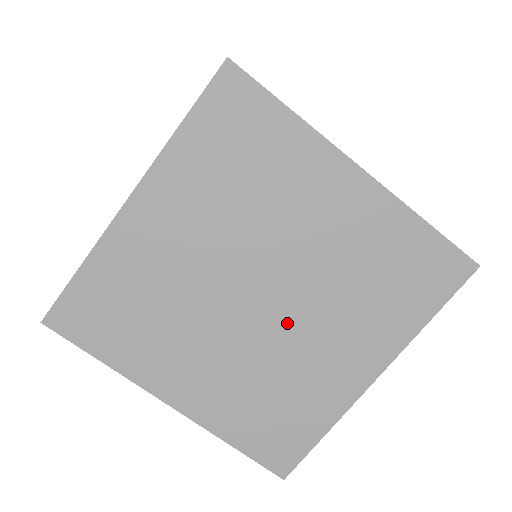
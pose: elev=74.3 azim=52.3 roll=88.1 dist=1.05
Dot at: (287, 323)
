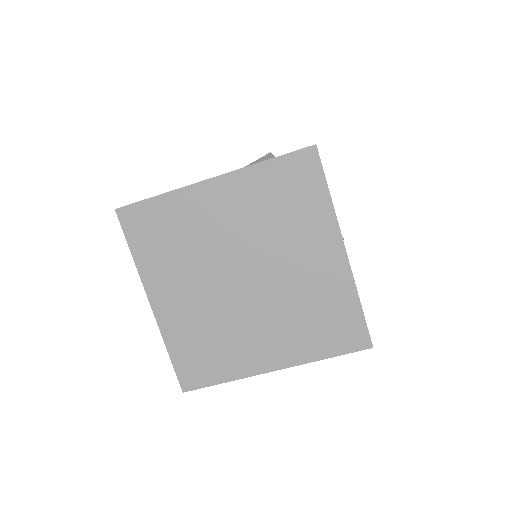
Dot at: (272, 276)
